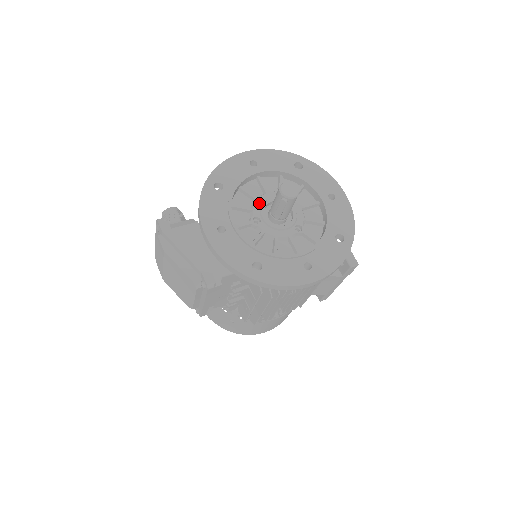
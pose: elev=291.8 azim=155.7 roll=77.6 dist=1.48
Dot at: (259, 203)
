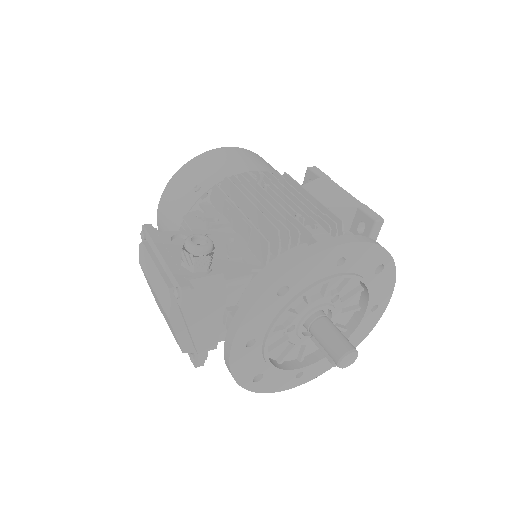
Dot at: (308, 309)
